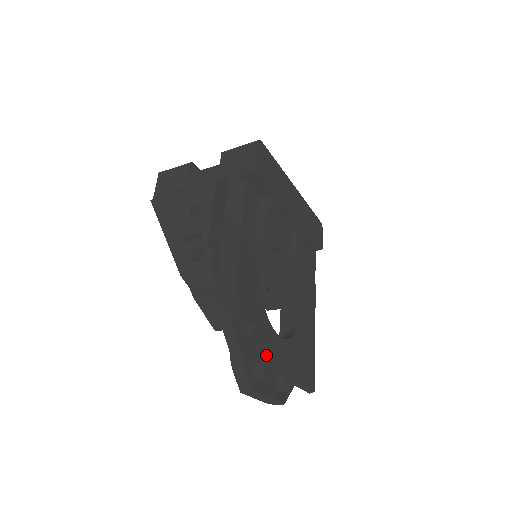
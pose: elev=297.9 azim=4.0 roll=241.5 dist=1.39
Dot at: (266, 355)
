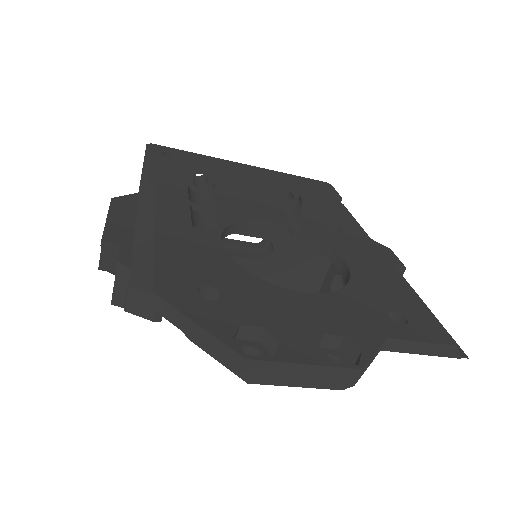
Dot at: (270, 315)
